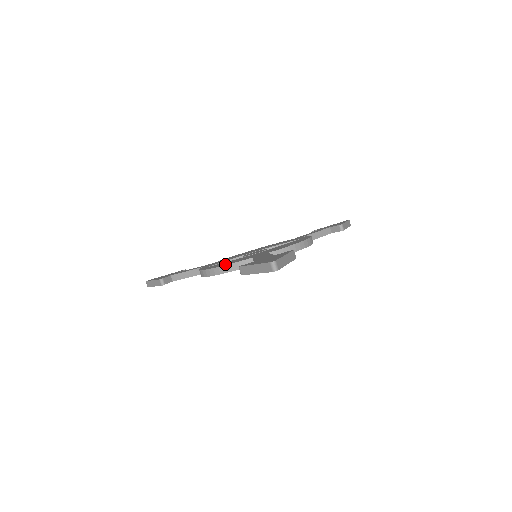
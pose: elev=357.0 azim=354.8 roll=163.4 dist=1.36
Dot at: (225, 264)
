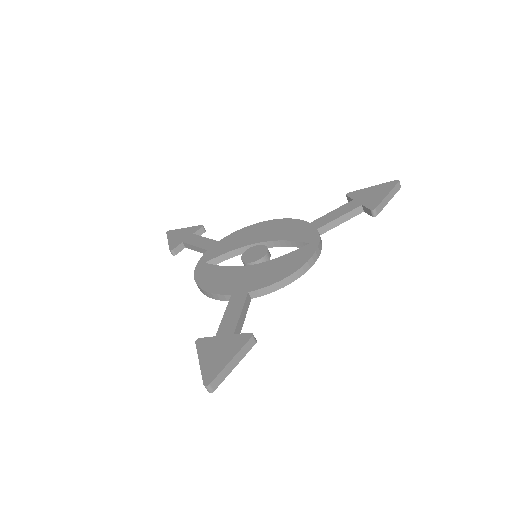
Dot at: (209, 286)
